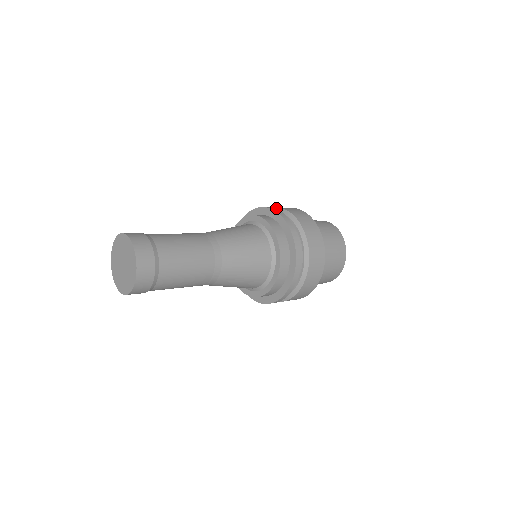
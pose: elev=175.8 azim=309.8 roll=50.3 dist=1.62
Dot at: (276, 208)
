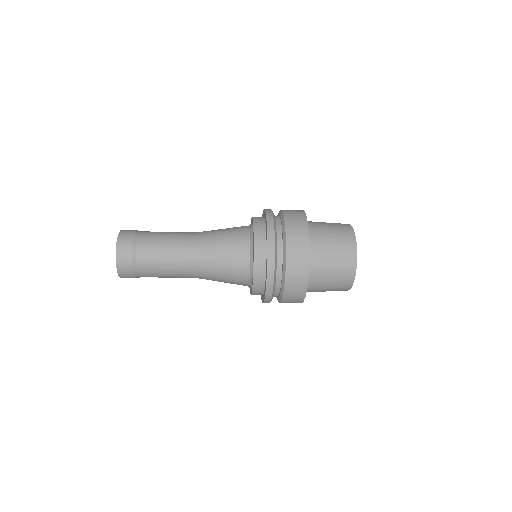
Dot at: occluded
